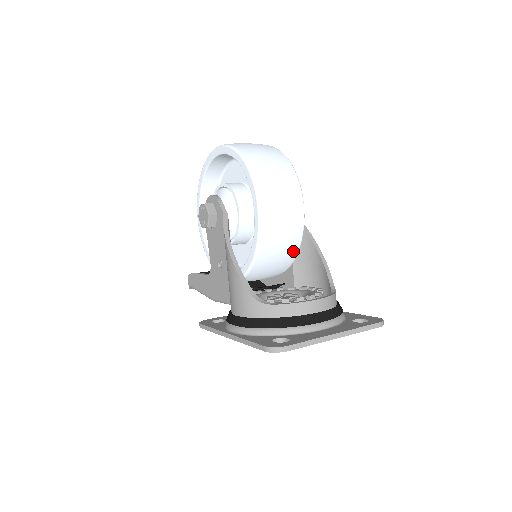
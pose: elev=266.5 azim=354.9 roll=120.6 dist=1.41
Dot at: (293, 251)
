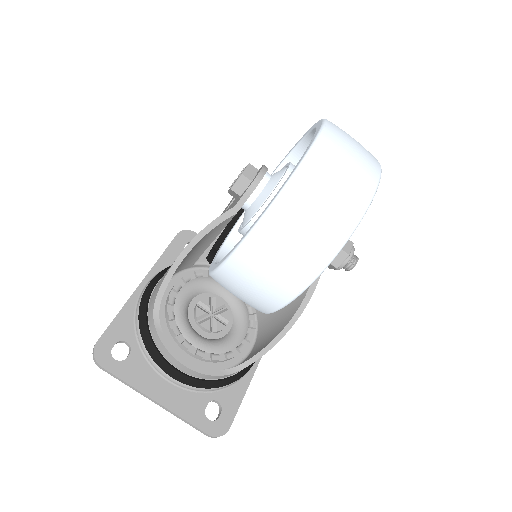
Dot at: occluded
